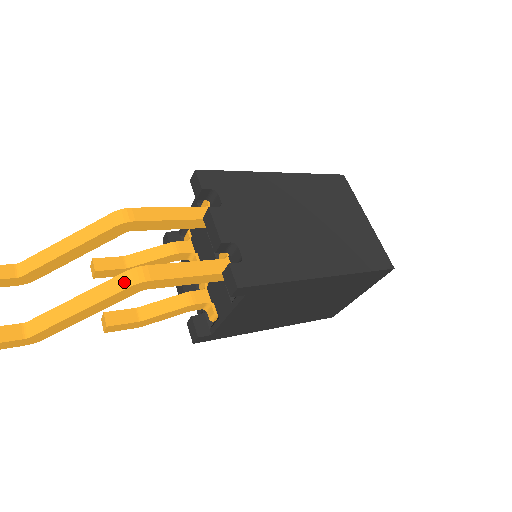
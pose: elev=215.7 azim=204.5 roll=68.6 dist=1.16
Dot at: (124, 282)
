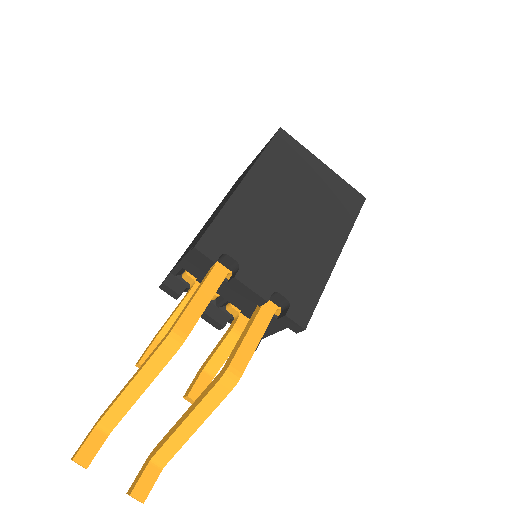
Dot at: (223, 390)
